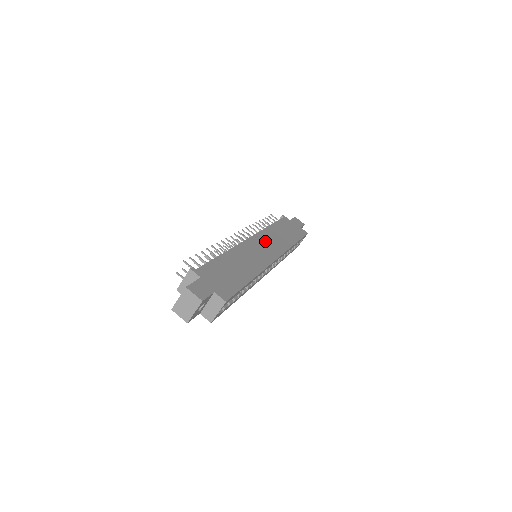
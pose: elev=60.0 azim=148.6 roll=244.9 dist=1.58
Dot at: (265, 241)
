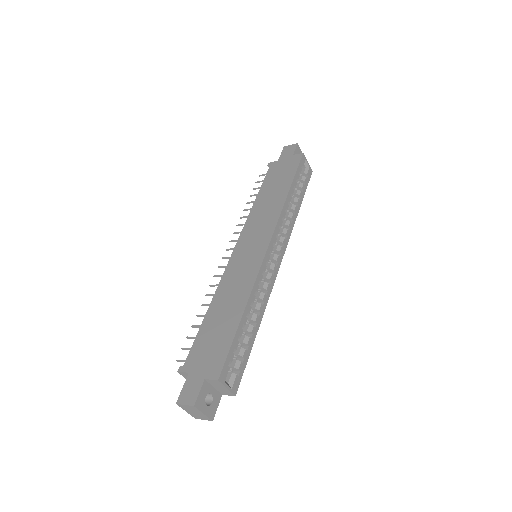
Dot at: (252, 233)
